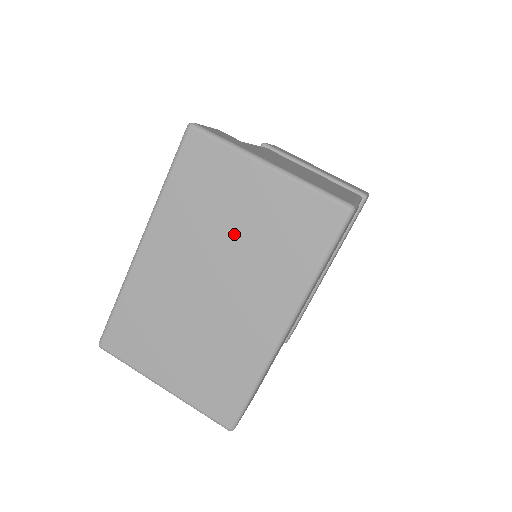
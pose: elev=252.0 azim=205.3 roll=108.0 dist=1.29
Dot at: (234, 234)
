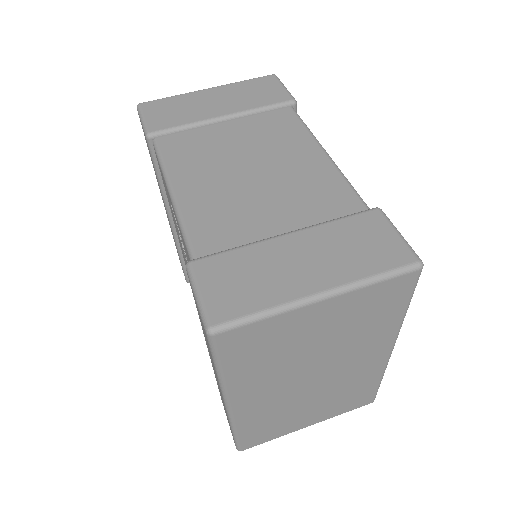
Dot at: (316, 348)
